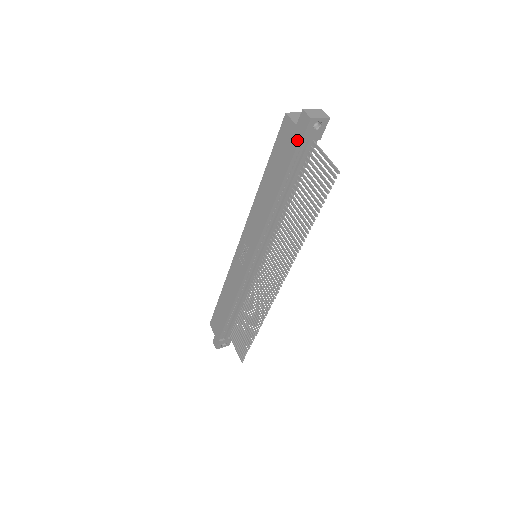
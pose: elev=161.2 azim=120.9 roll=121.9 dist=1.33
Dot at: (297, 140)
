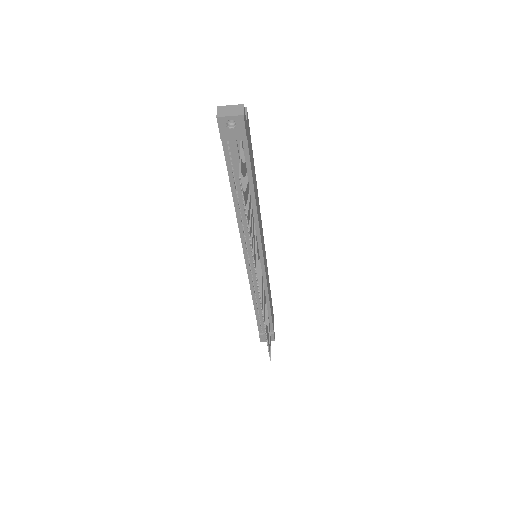
Dot at: (222, 140)
